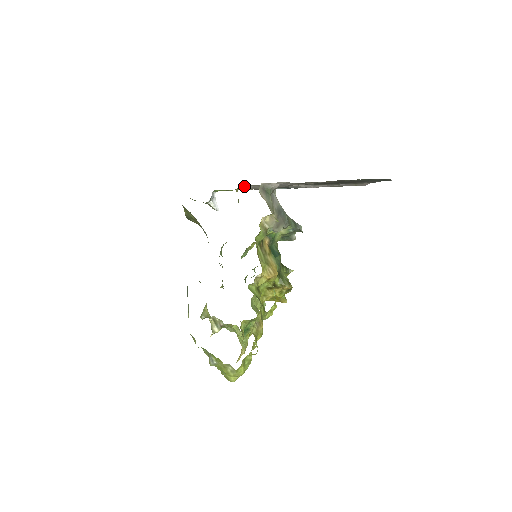
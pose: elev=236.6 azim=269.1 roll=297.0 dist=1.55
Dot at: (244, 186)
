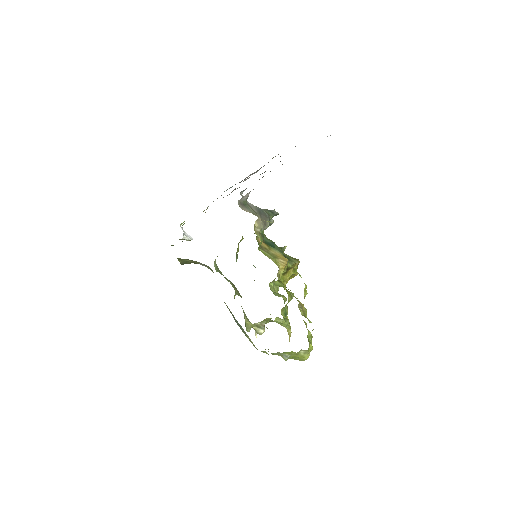
Dot at: occluded
